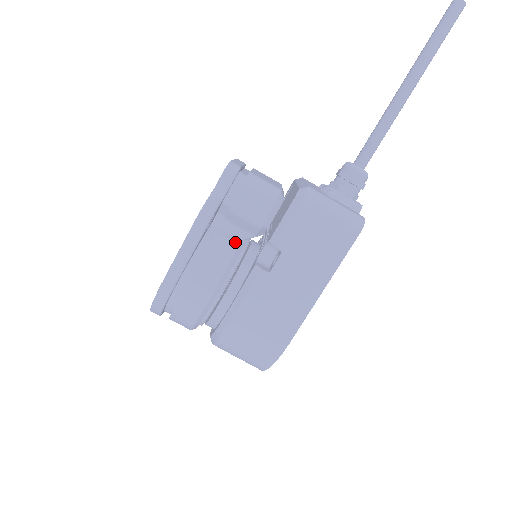
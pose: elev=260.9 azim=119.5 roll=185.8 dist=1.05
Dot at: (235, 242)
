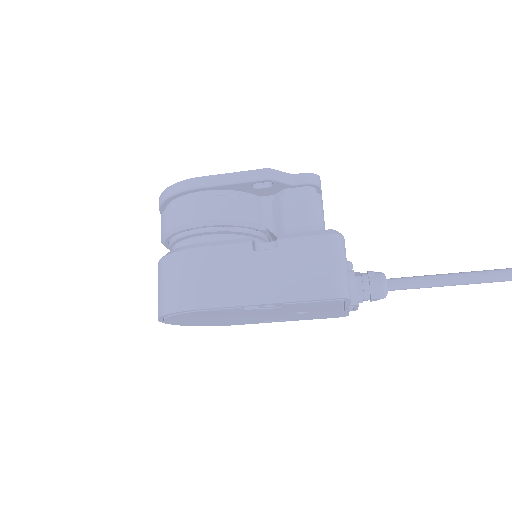
Dot at: (259, 219)
